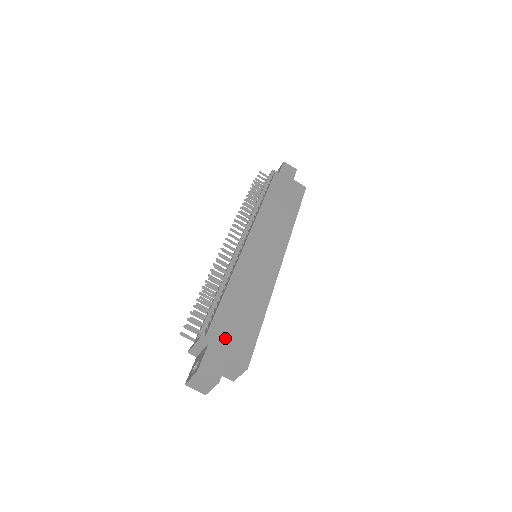
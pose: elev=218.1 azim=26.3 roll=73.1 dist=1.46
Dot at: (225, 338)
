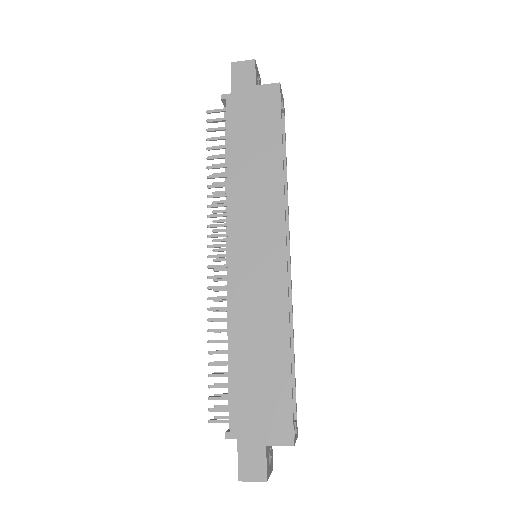
Dot at: (253, 420)
